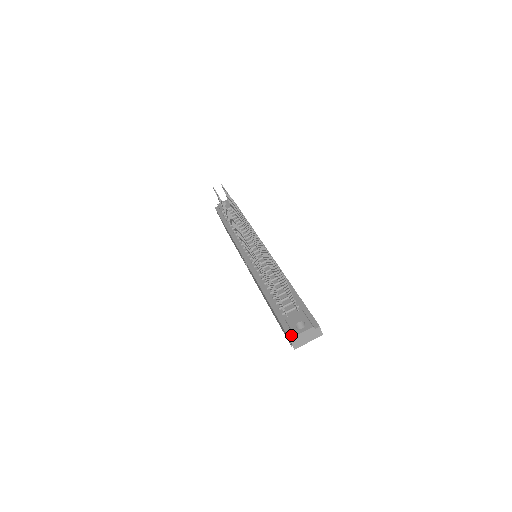
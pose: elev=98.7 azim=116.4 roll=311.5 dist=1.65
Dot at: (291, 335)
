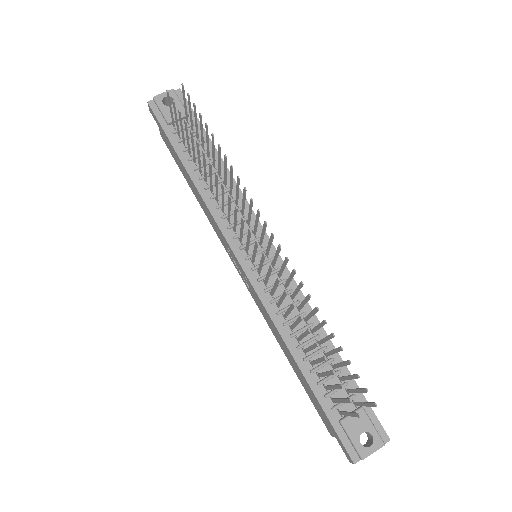
Dot at: (353, 453)
